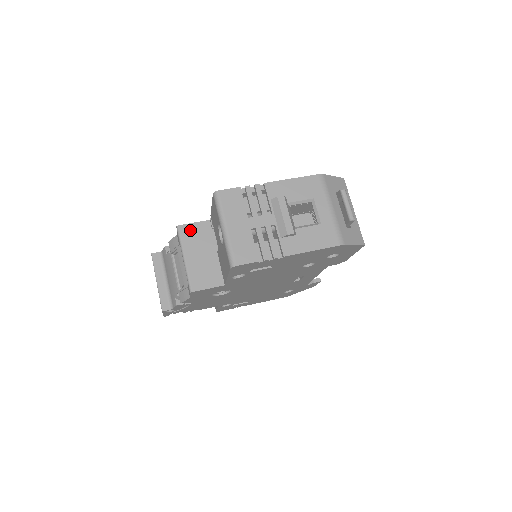
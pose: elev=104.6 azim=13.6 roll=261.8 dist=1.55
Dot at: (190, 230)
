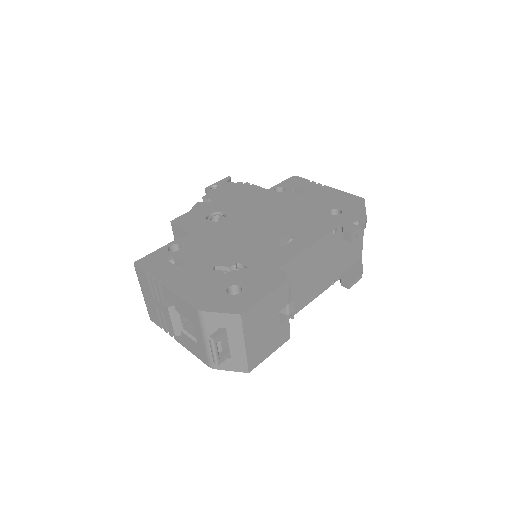
Dot at: (178, 231)
